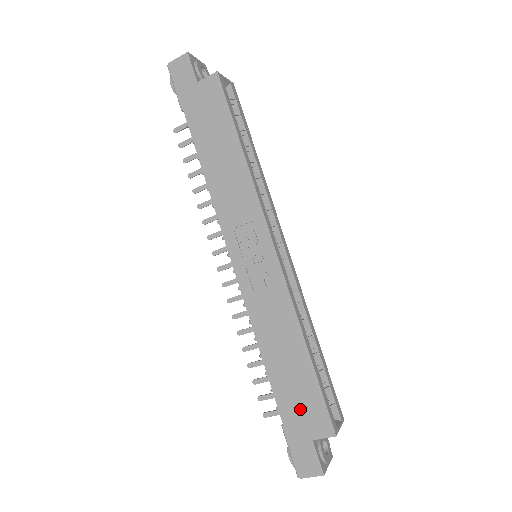
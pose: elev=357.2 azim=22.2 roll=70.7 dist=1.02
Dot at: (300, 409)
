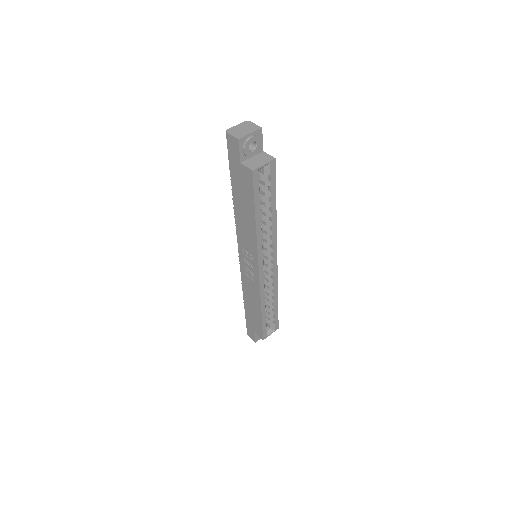
Dot at: (253, 322)
